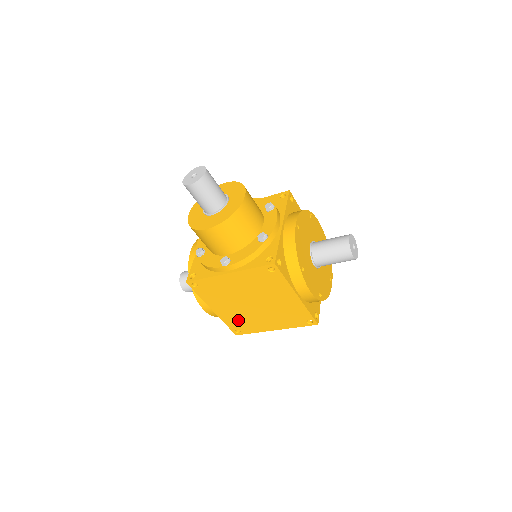
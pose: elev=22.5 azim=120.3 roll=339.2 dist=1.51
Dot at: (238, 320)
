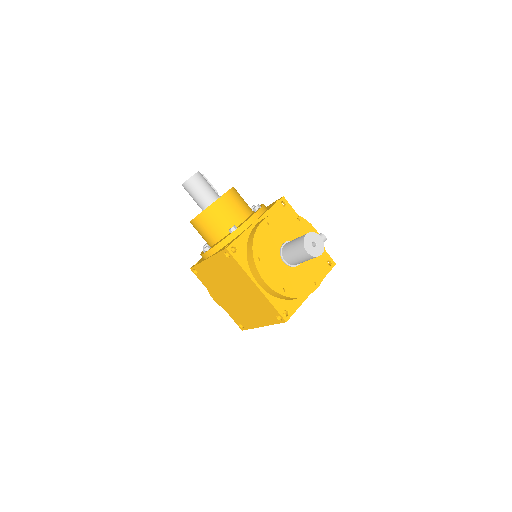
Dot at: (235, 312)
